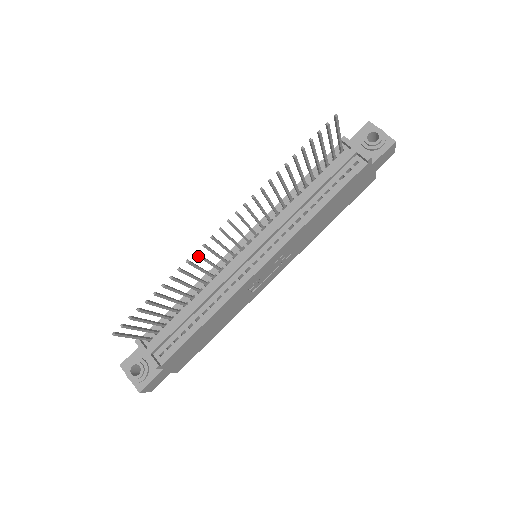
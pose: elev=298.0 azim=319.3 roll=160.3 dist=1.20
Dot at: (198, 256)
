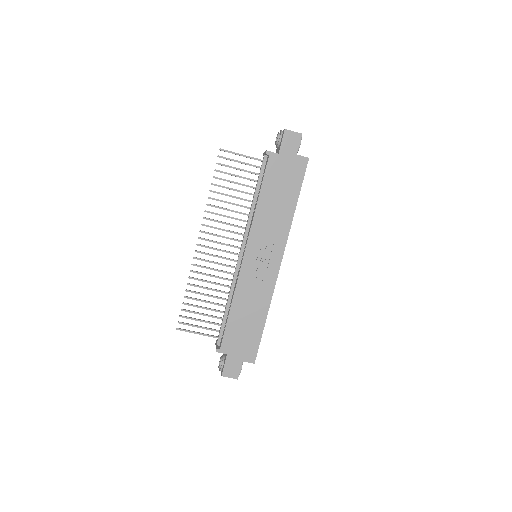
Dot at: occluded
